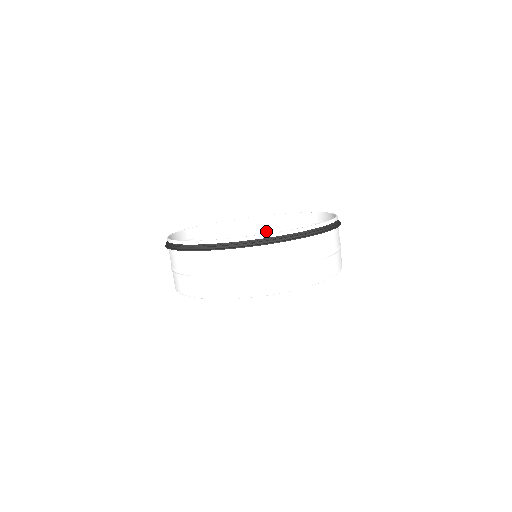
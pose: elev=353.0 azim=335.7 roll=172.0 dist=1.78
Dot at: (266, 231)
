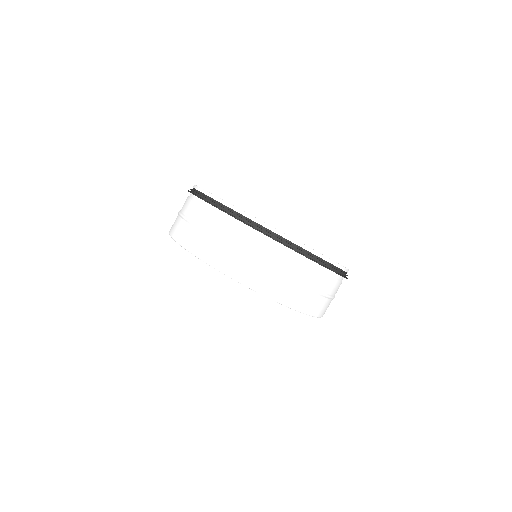
Dot at: occluded
